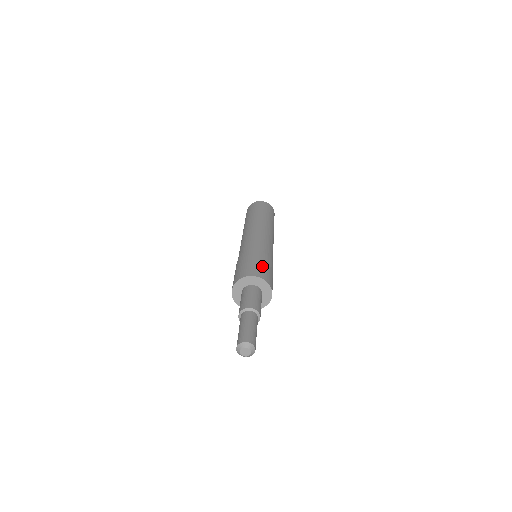
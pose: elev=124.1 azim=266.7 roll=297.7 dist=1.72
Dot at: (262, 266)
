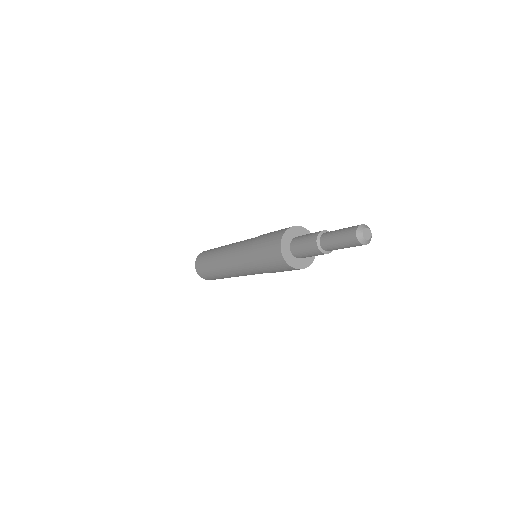
Dot at: occluded
